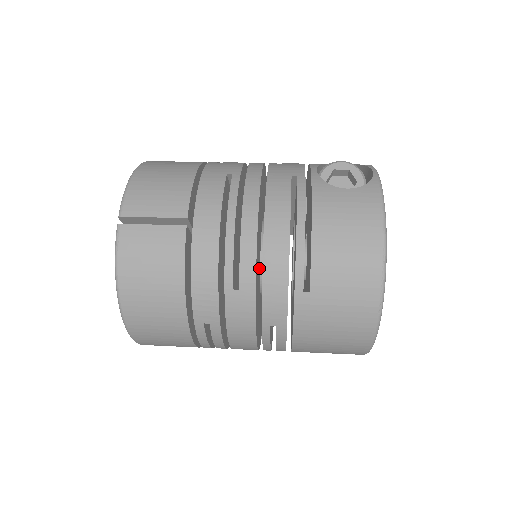
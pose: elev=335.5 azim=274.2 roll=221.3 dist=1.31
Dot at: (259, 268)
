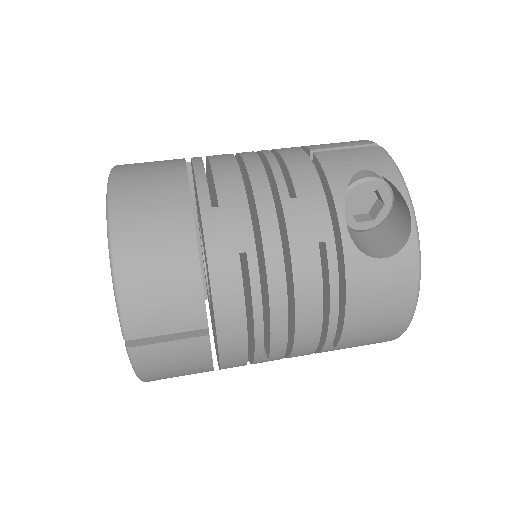
Dot at: occluded
